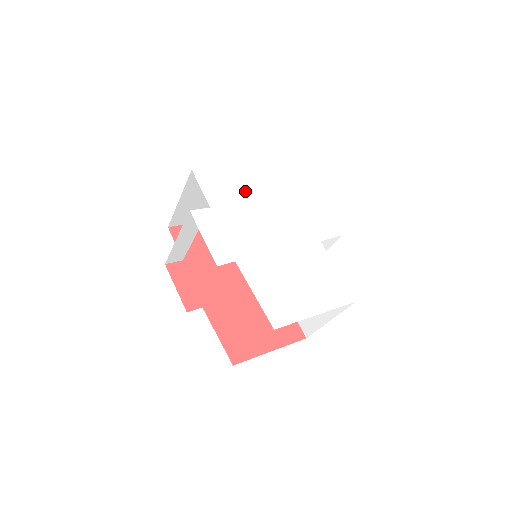
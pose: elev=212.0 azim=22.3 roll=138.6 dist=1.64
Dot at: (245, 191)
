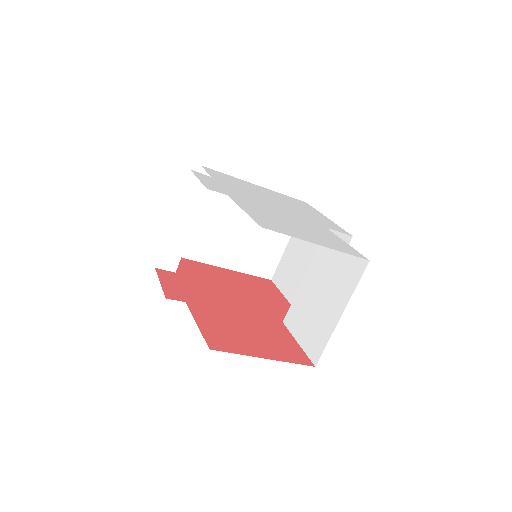
Dot at: (249, 188)
